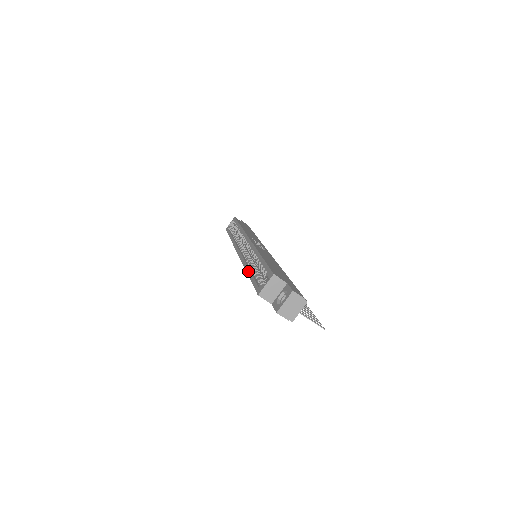
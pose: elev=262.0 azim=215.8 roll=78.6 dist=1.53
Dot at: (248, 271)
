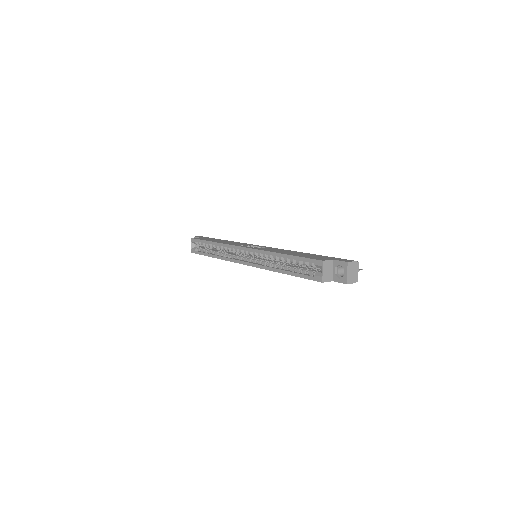
Dot at: (282, 272)
